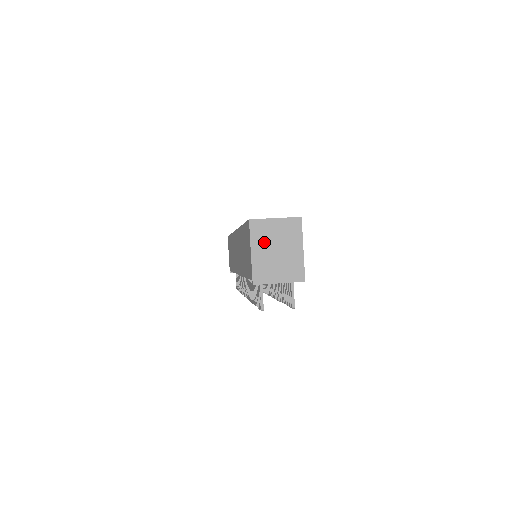
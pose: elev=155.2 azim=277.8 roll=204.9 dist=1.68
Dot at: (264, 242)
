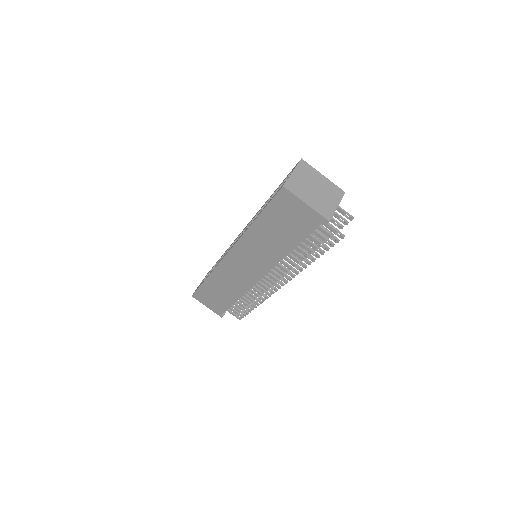
Dot at: (304, 191)
